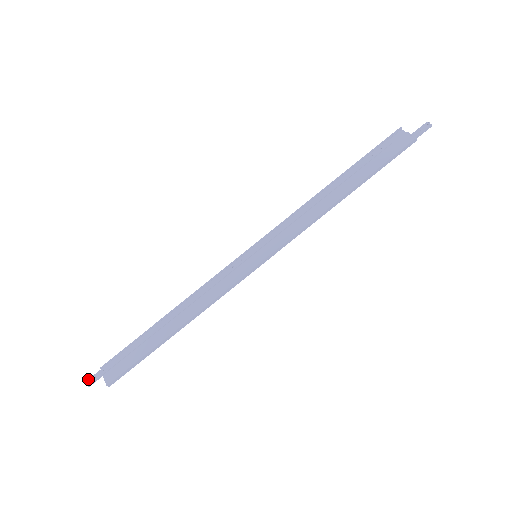
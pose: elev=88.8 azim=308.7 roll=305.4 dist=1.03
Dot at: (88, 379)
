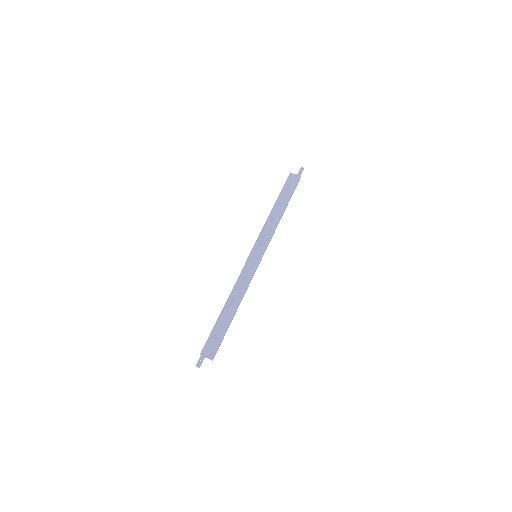
Dot at: (196, 364)
